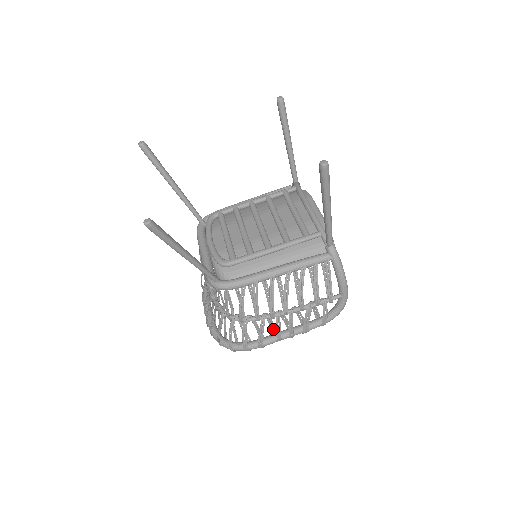
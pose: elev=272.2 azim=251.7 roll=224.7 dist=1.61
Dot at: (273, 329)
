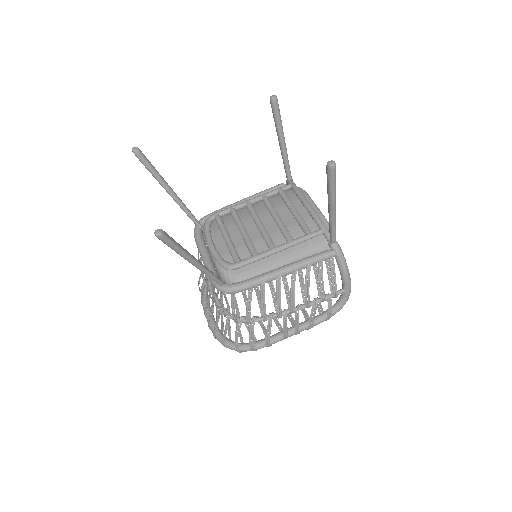
Dot at: (278, 327)
